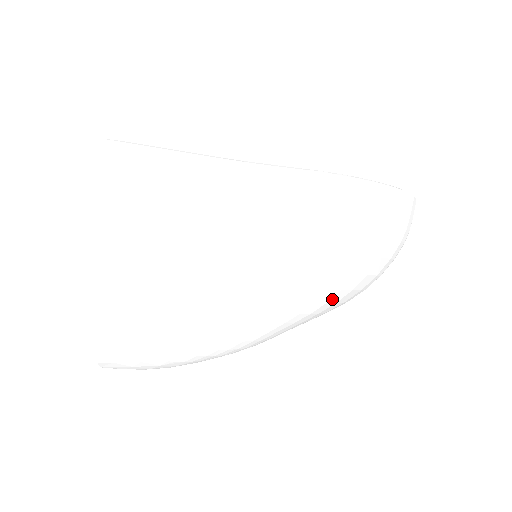
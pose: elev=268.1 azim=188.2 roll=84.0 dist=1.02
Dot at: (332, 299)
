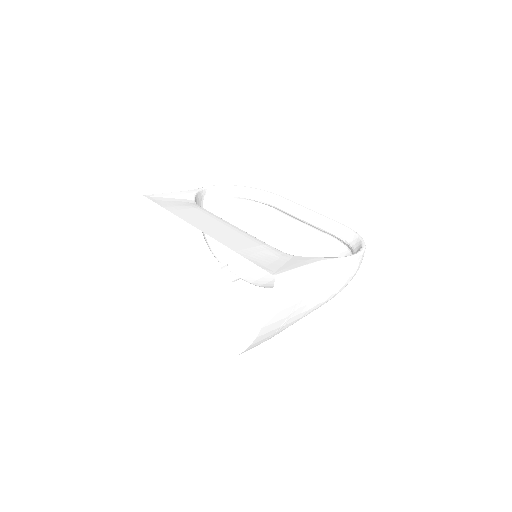
Dot at: occluded
